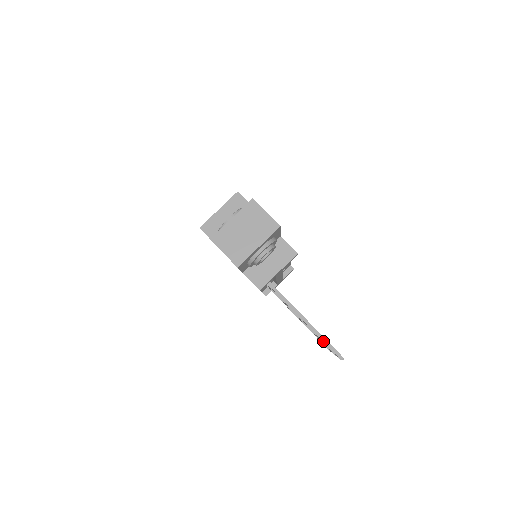
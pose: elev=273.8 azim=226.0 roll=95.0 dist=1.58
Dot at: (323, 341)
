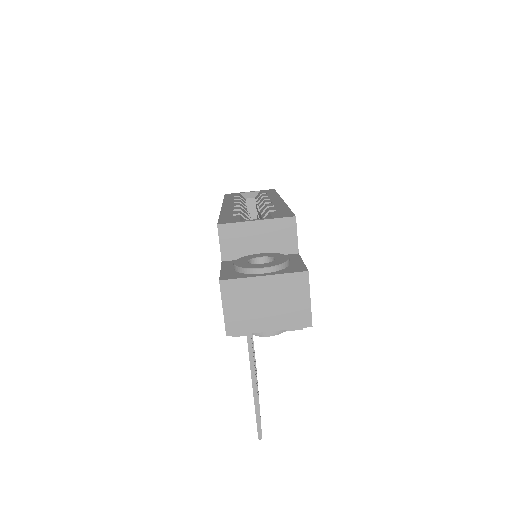
Dot at: (256, 412)
